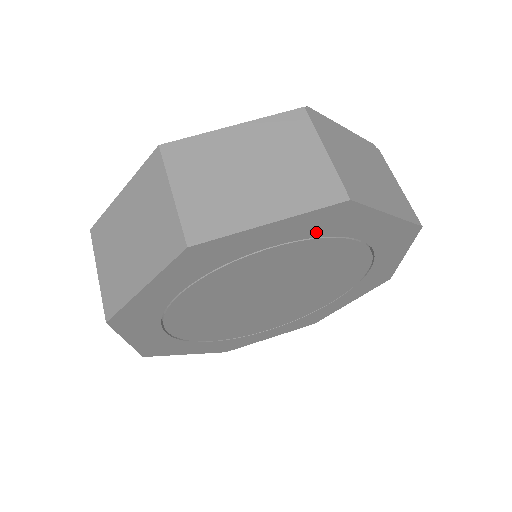
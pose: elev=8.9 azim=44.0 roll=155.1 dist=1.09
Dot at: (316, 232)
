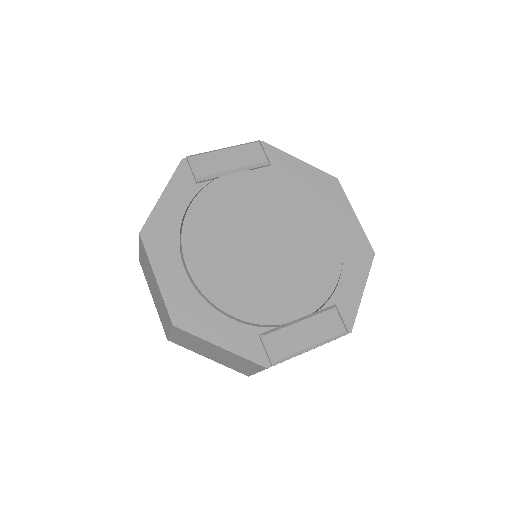
Dot at: occluded
